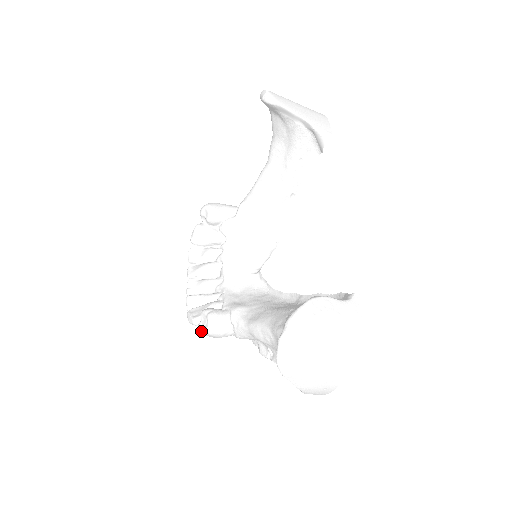
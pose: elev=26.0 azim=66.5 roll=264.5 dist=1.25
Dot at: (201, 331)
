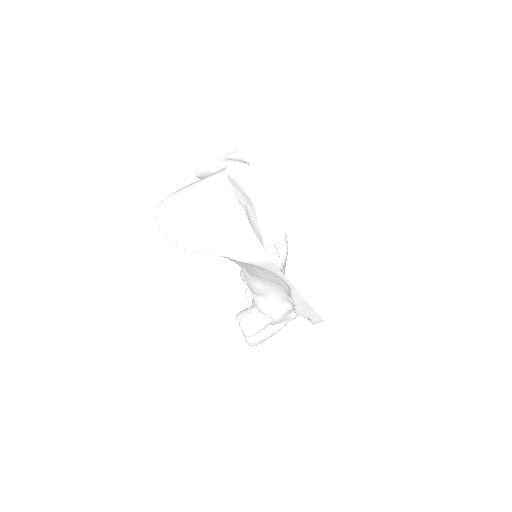
Dot at: (243, 335)
